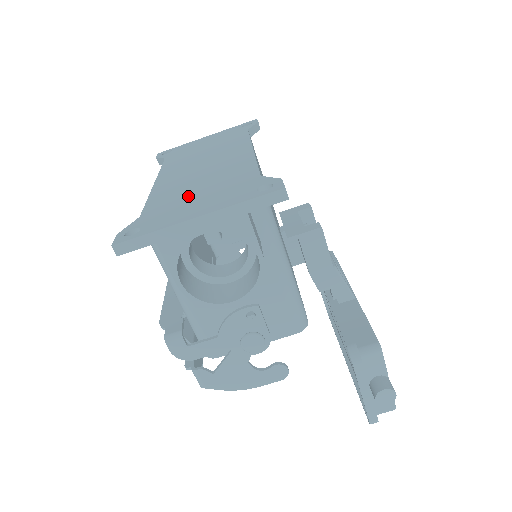
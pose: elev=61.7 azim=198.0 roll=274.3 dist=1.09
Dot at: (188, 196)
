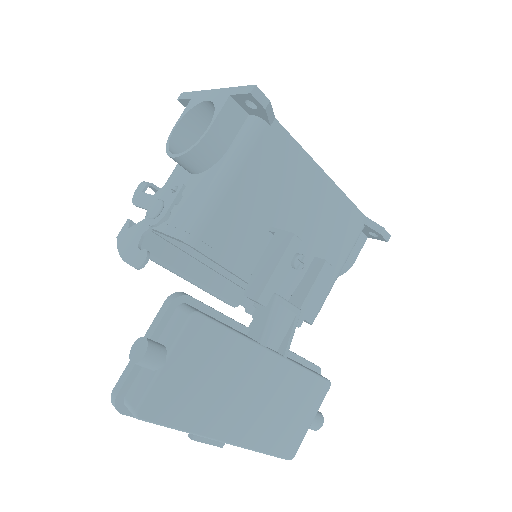
Dot at: occluded
